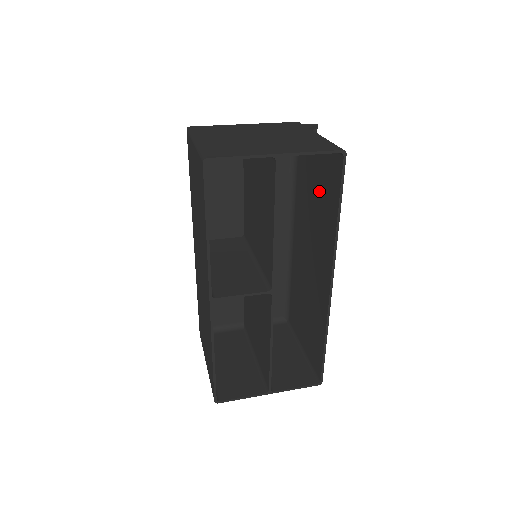
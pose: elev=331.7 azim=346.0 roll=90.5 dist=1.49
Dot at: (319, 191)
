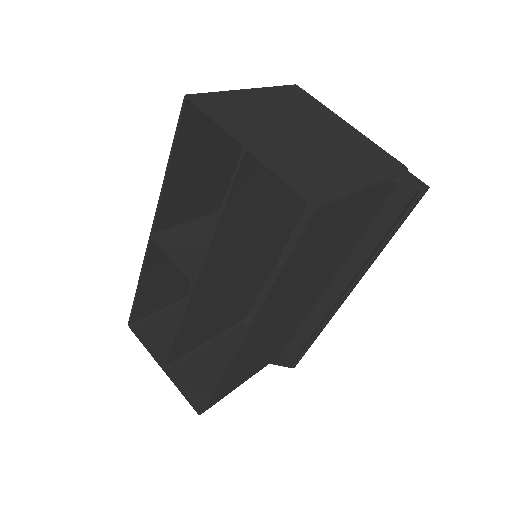
Dot at: occluded
